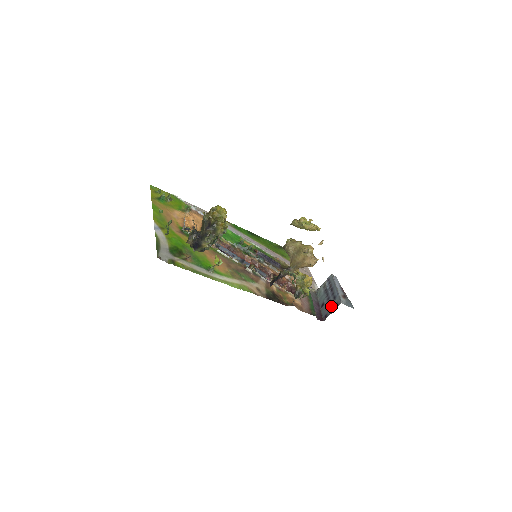
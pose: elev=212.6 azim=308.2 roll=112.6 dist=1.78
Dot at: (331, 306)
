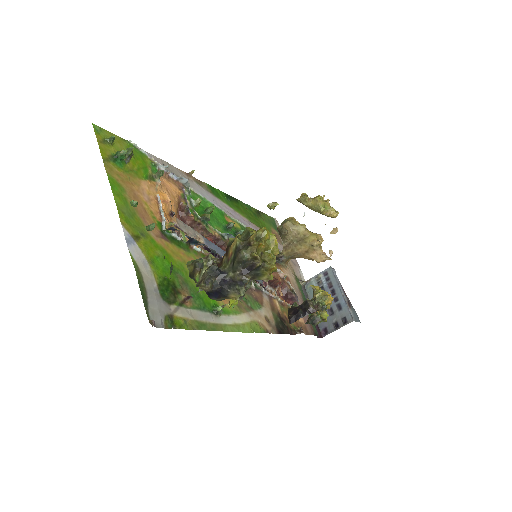
Dot at: (335, 319)
